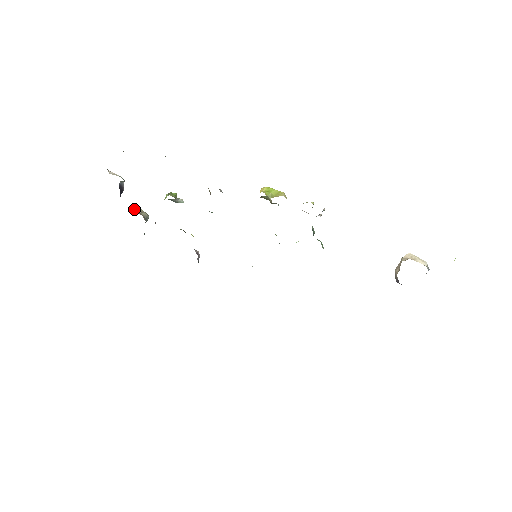
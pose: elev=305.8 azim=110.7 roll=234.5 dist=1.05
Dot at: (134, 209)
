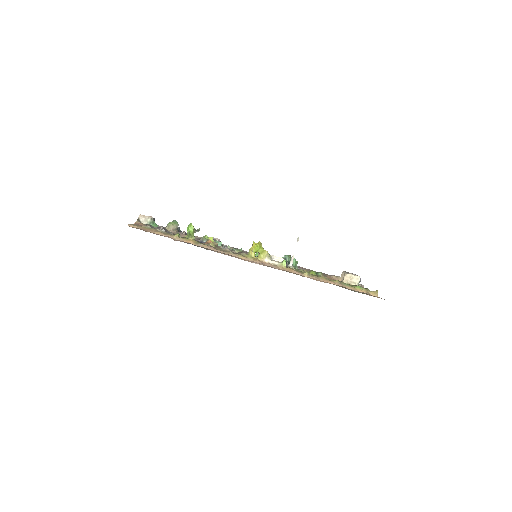
Dot at: (167, 226)
